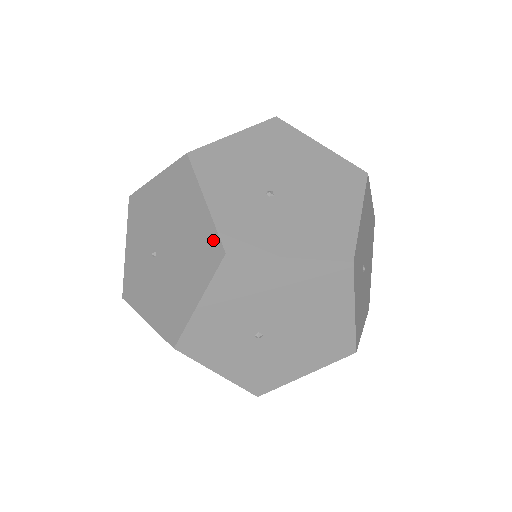
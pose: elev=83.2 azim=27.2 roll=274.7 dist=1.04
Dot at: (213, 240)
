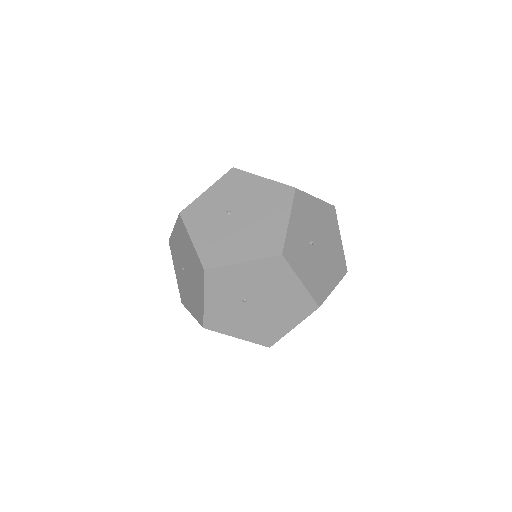
Dot at: (279, 242)
